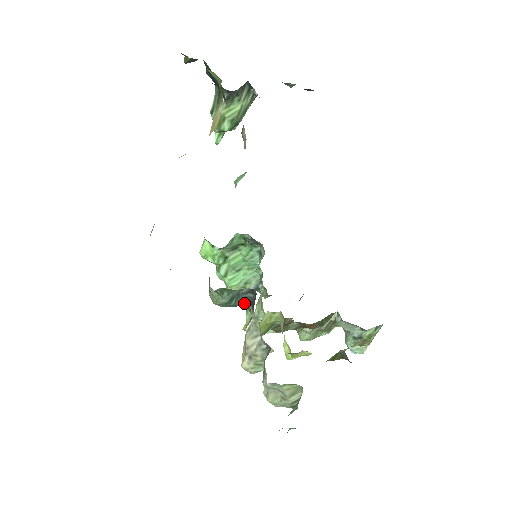
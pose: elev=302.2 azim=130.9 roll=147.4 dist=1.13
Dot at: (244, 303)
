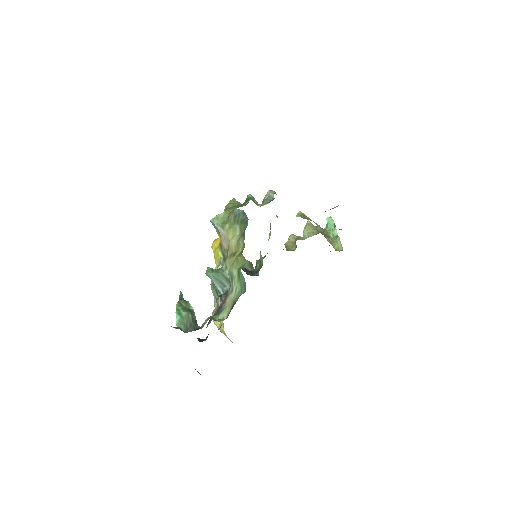
Dot at: occluded
